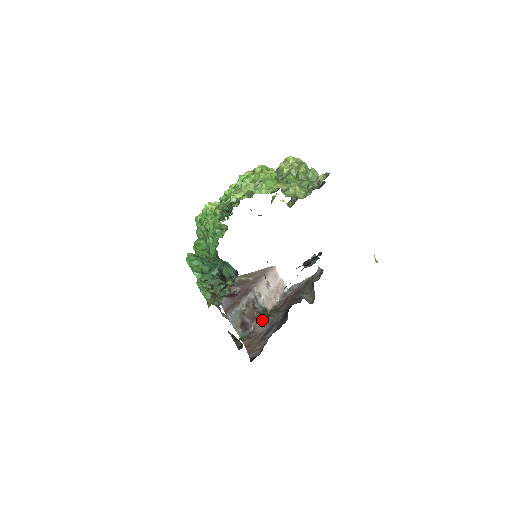
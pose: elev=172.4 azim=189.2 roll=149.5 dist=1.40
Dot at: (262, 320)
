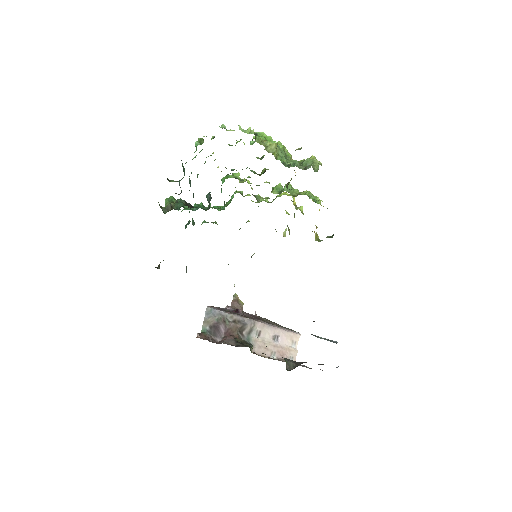
Dot at: (233, 340)
